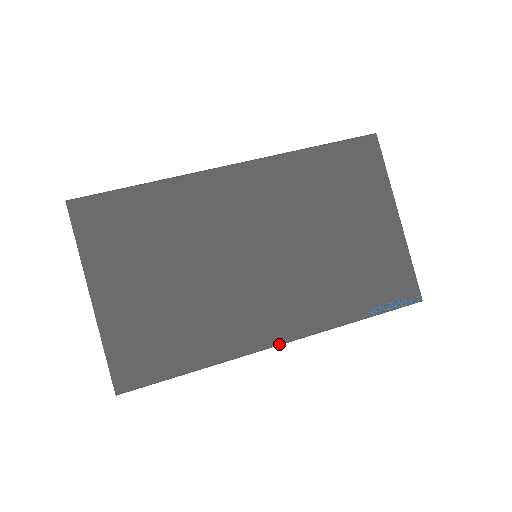
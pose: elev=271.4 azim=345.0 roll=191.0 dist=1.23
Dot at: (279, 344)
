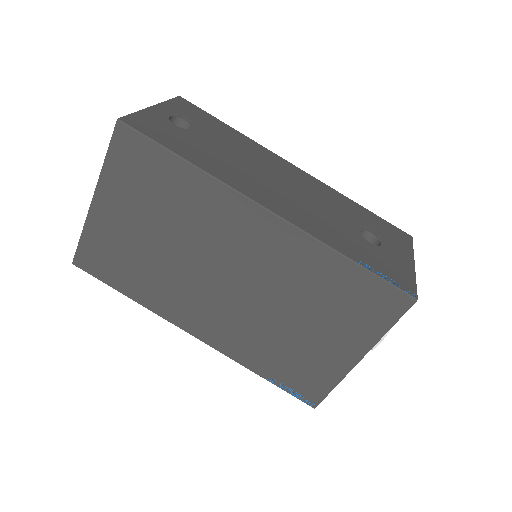
Dot at: occluded
